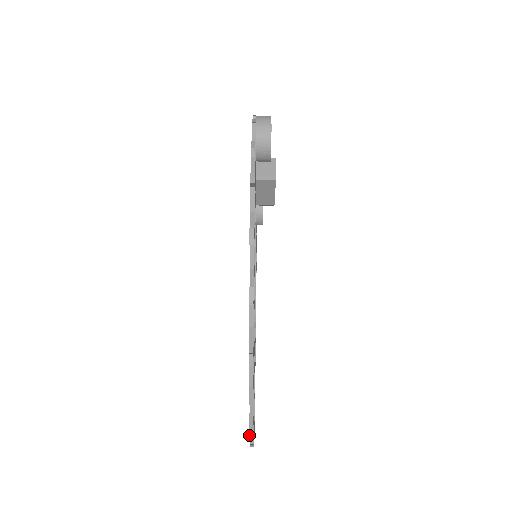
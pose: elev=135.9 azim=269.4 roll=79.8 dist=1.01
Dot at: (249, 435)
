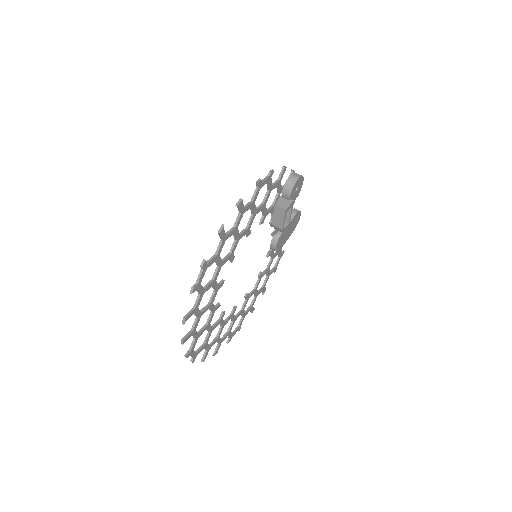
Dot at: (182, 322)
